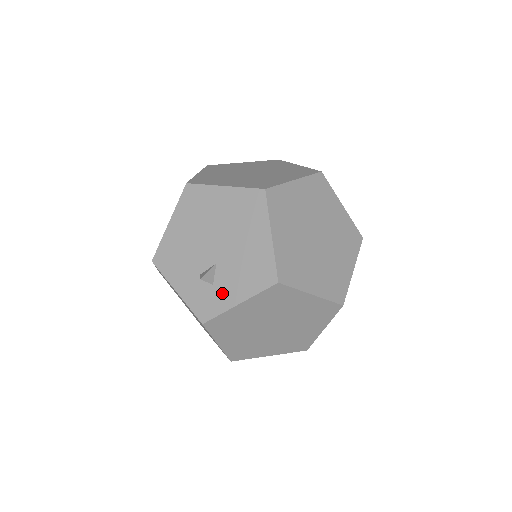
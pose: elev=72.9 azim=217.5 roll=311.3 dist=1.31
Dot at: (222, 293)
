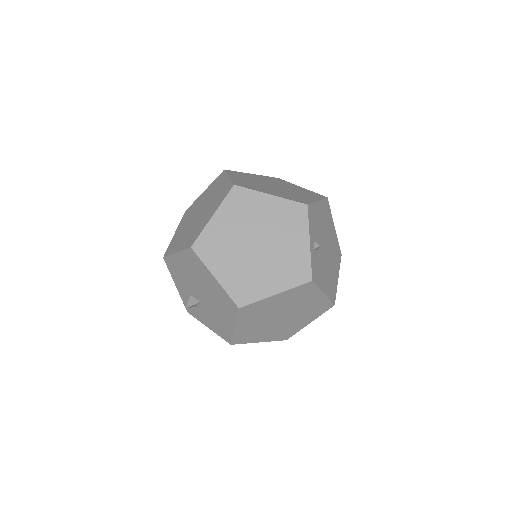
Dot at: (200, 315)
